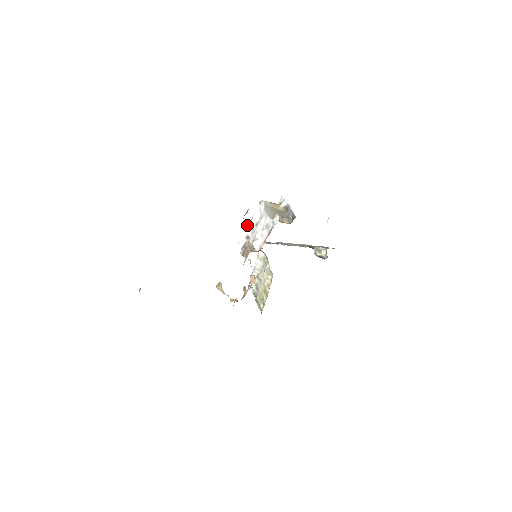
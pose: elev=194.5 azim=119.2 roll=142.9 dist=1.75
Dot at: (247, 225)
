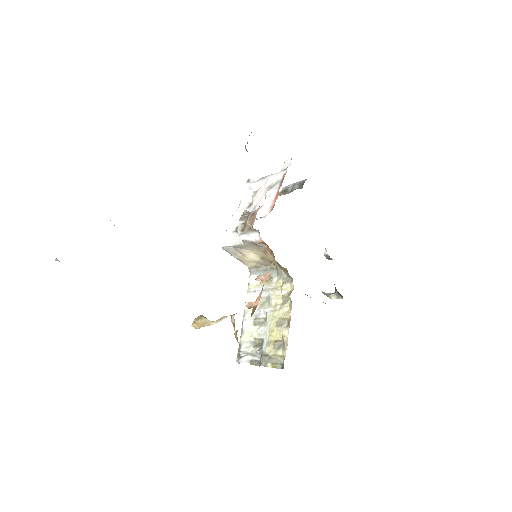
Dot at: (233, 215)
